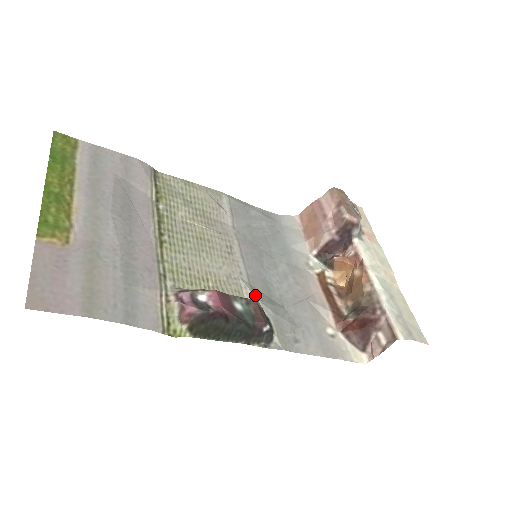
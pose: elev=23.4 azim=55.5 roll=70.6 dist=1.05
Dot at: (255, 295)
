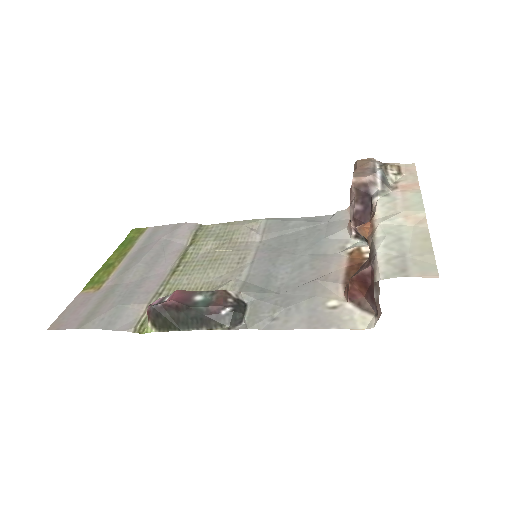
Dot at: (241, 288)
